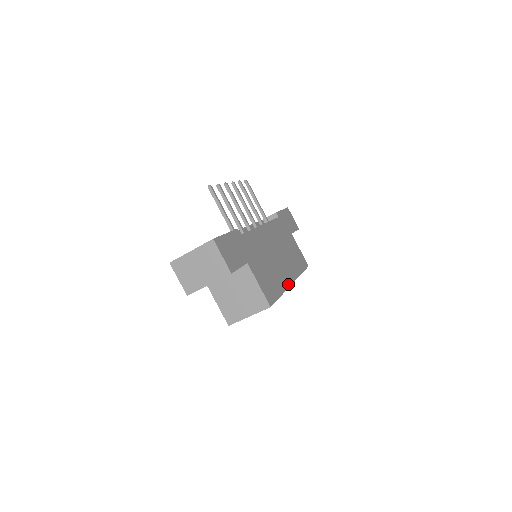
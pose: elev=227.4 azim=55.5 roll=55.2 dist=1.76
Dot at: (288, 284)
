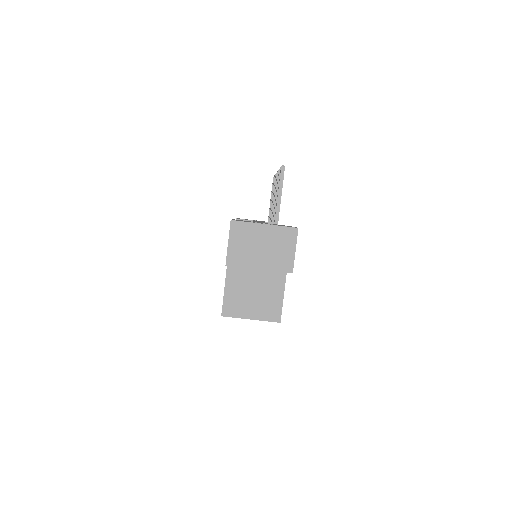
Dot at: occluded
